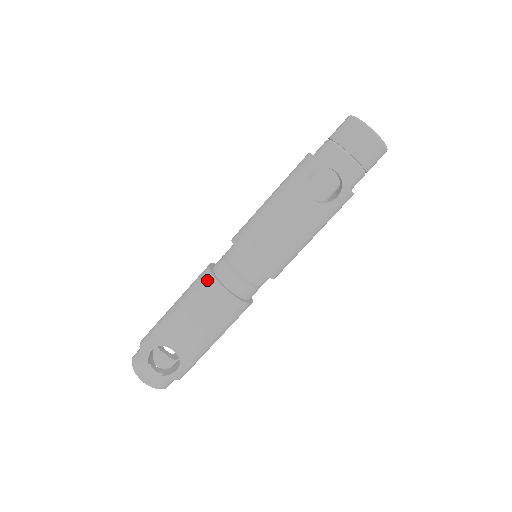
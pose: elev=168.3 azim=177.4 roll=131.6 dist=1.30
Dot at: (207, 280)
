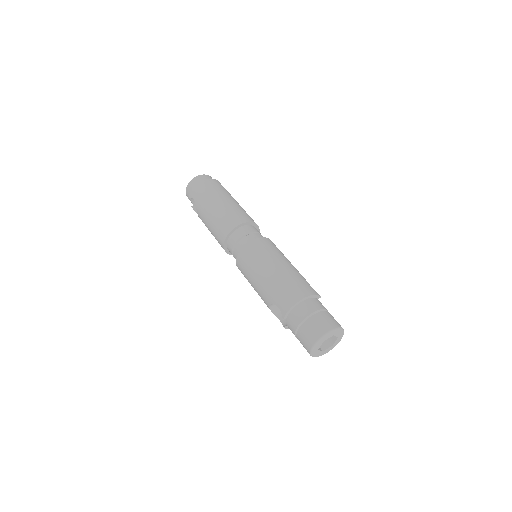
Dot at: (224, 232)
